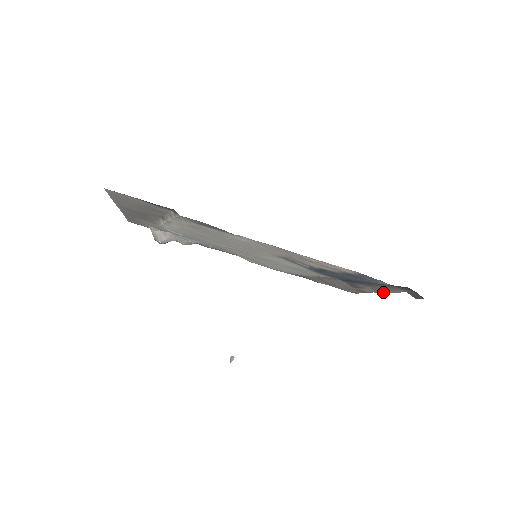
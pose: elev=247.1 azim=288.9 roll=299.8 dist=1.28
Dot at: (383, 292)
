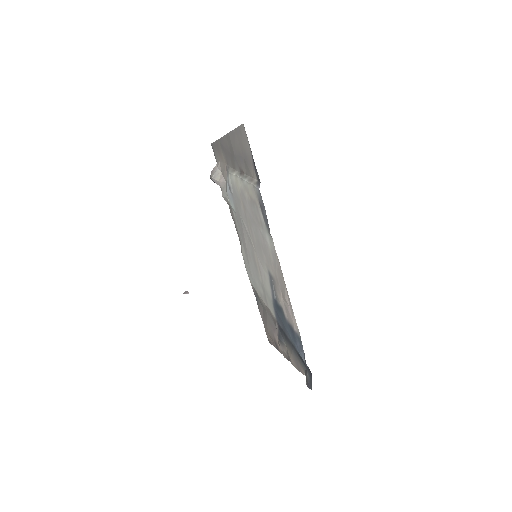
Dot at: (289, 360)
